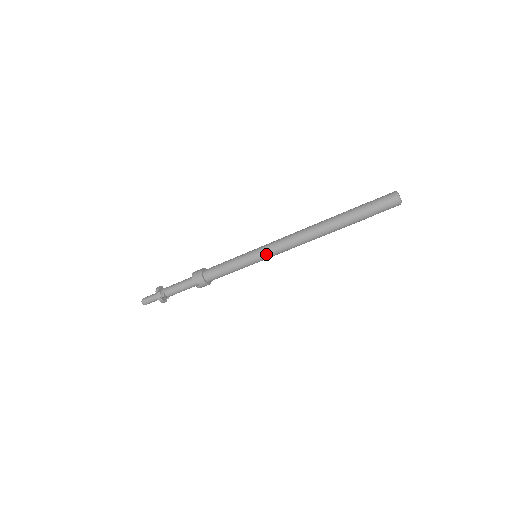
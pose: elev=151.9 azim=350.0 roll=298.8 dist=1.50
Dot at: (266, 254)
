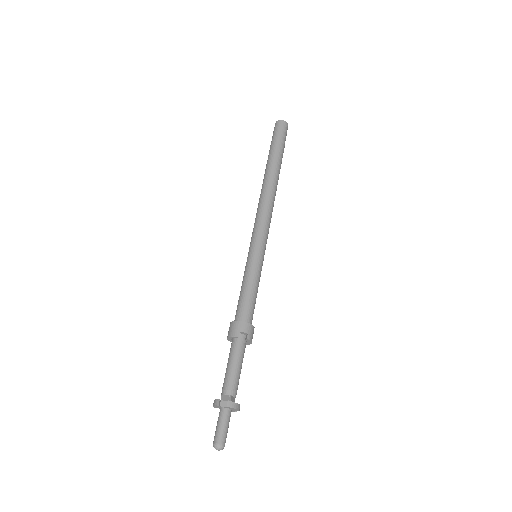
Dot at: (261, 239)
